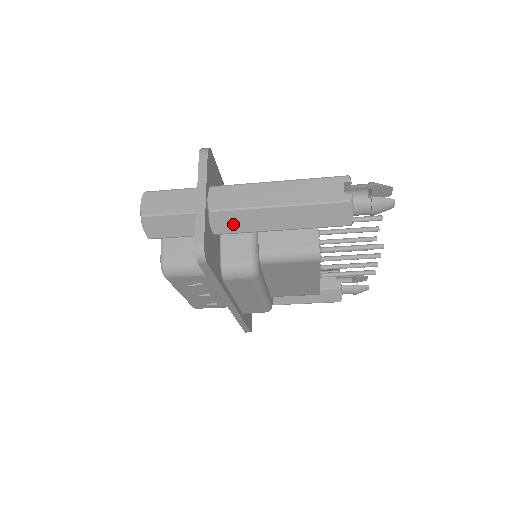
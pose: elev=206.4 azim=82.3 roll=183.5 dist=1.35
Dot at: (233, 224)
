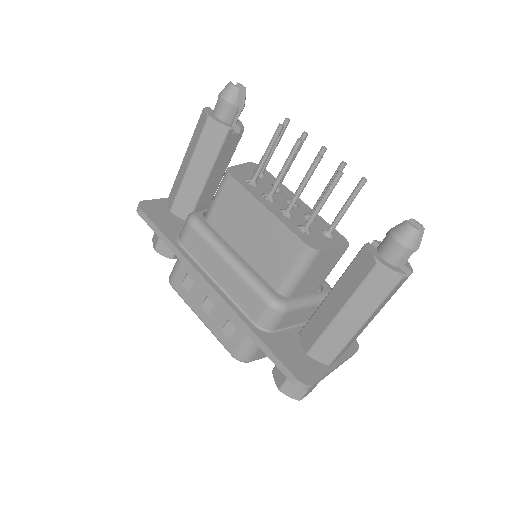
Dot at: (174, 193)
